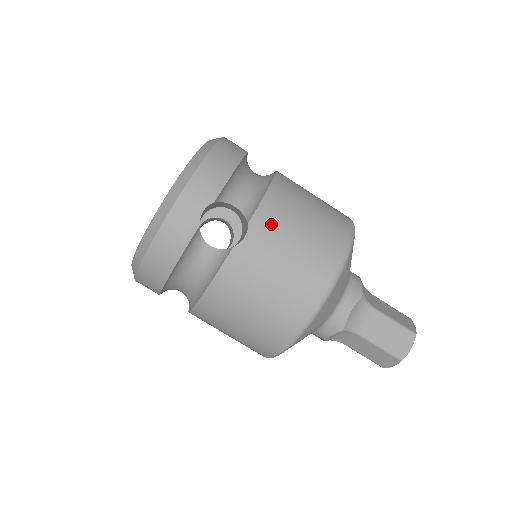
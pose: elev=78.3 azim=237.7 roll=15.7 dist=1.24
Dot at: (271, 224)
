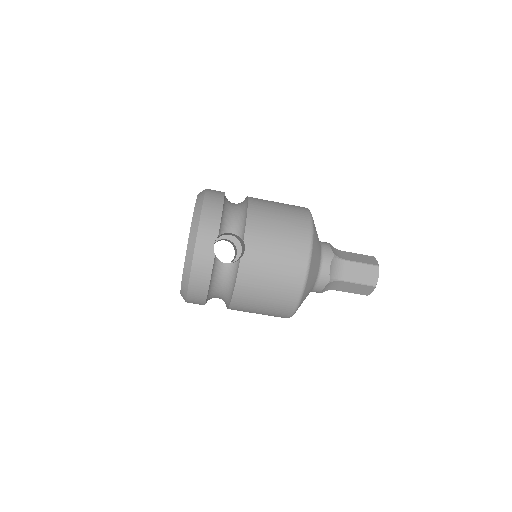
Dot at: (258, 236)
